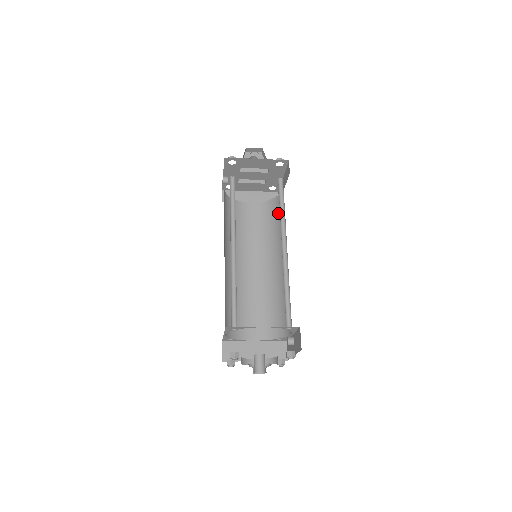
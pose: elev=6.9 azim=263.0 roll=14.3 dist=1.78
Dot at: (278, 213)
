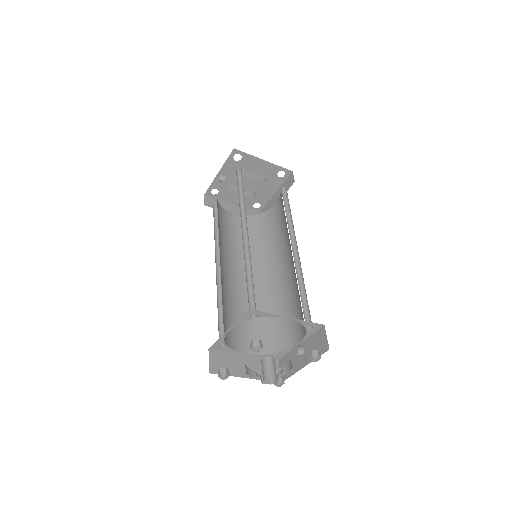
Dot at: (268, 226)
